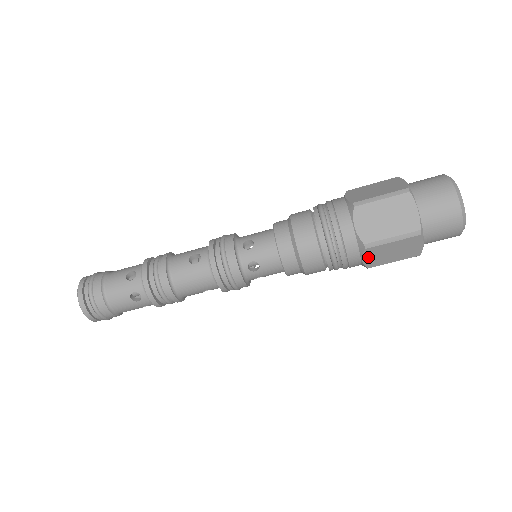
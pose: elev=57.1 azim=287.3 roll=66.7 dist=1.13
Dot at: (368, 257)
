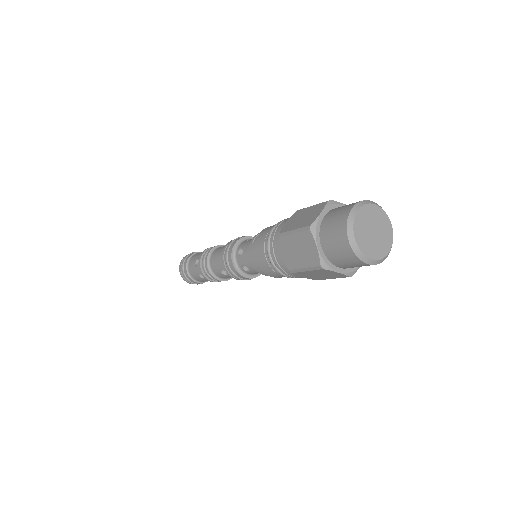
Dot at: occluded
